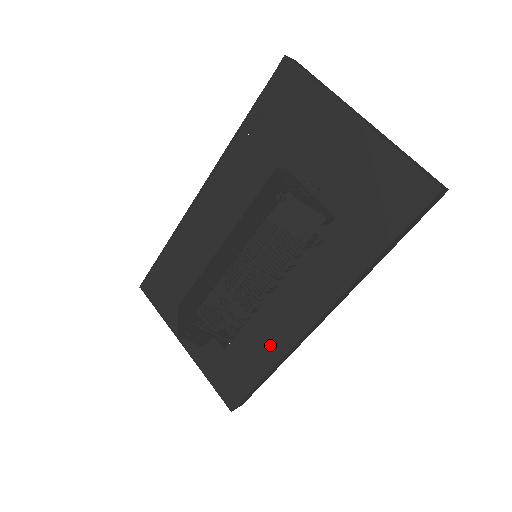
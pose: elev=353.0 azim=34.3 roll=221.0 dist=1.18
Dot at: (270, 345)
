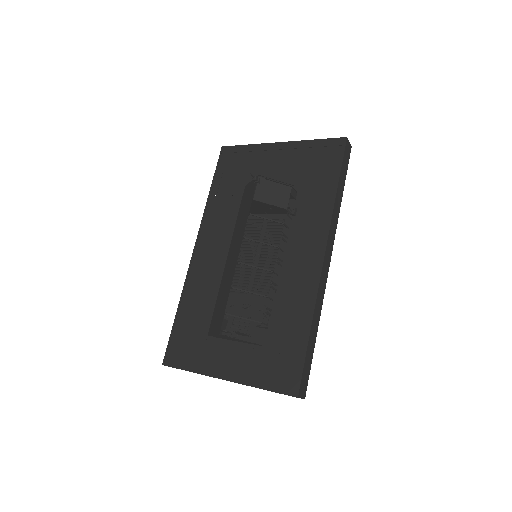
Dot at: (300, 306)
